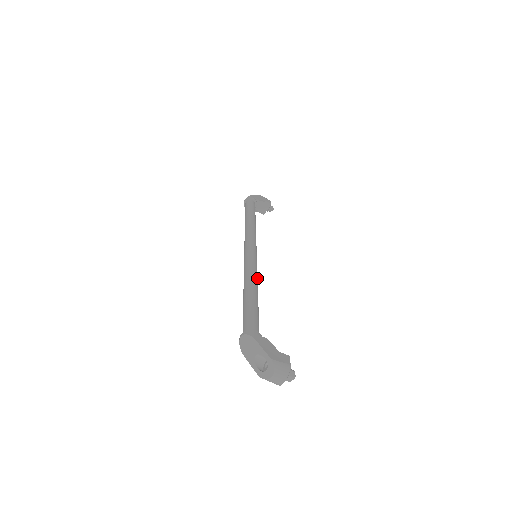
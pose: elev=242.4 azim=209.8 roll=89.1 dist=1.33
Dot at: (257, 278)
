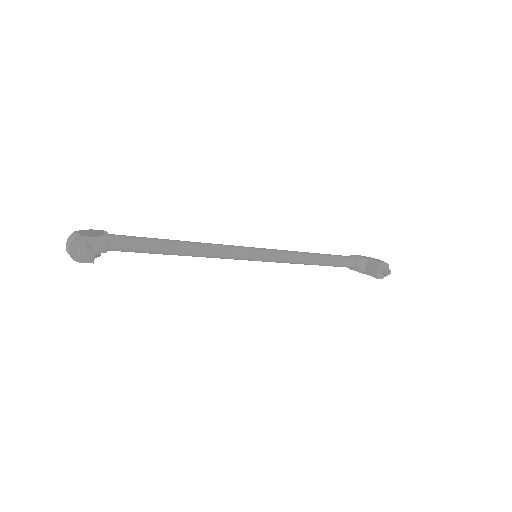
Dot at: (207, 247)
